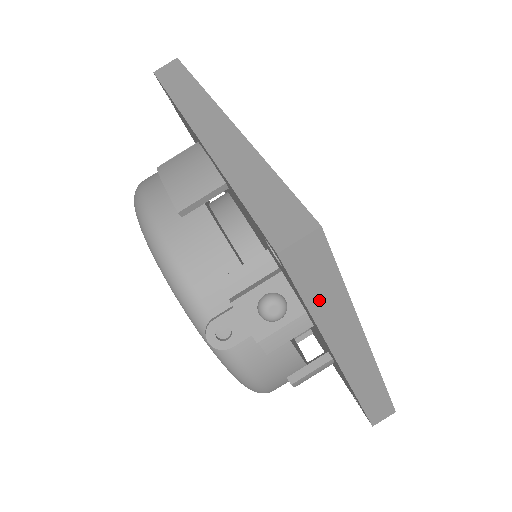
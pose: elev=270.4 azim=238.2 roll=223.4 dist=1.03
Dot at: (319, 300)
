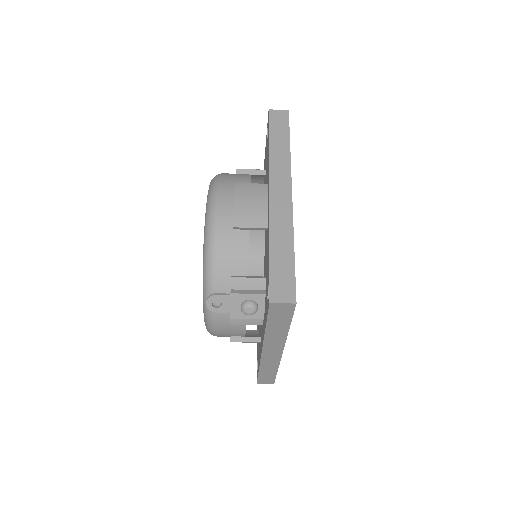
Dot at: (274, 325)
